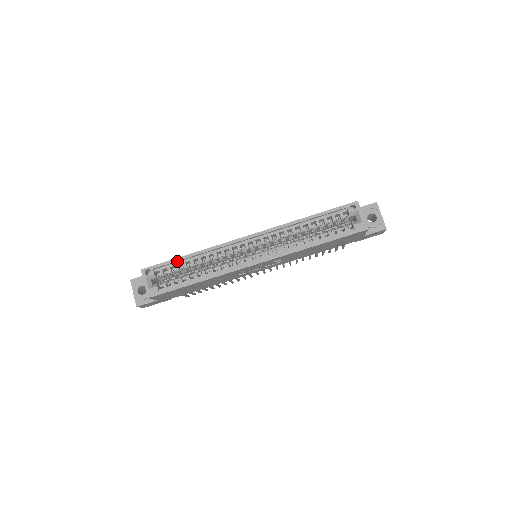
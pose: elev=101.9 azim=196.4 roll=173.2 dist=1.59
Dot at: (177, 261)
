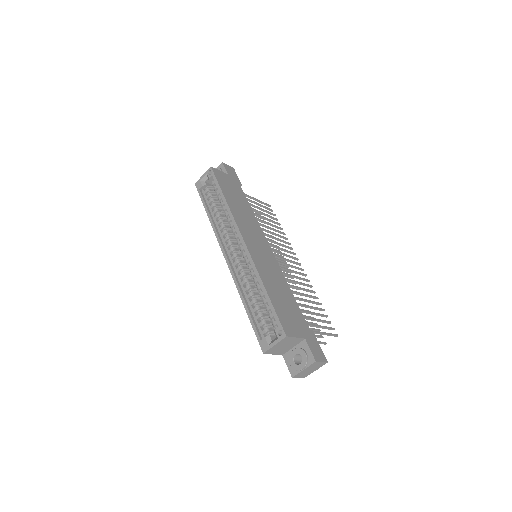
Dot at: (220, 191)
